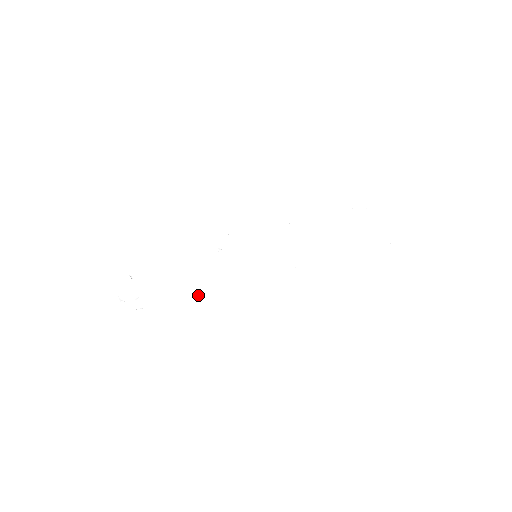
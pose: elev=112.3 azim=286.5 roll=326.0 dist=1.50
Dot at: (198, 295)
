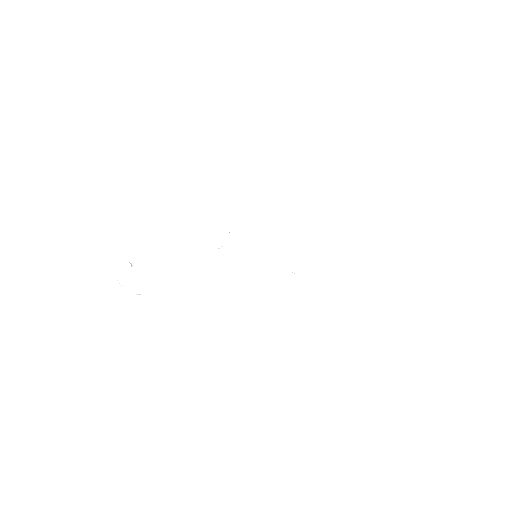
Dot at: (194, 288)
